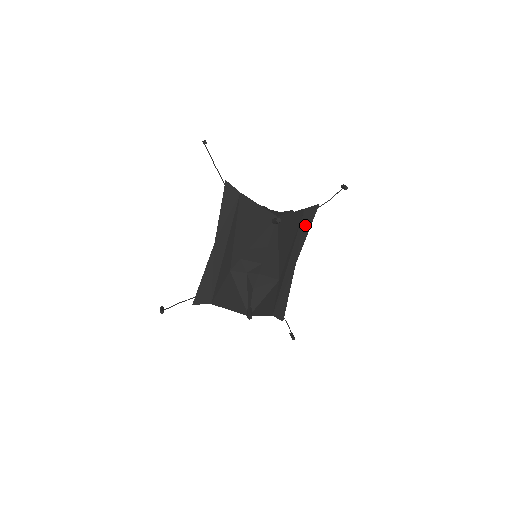
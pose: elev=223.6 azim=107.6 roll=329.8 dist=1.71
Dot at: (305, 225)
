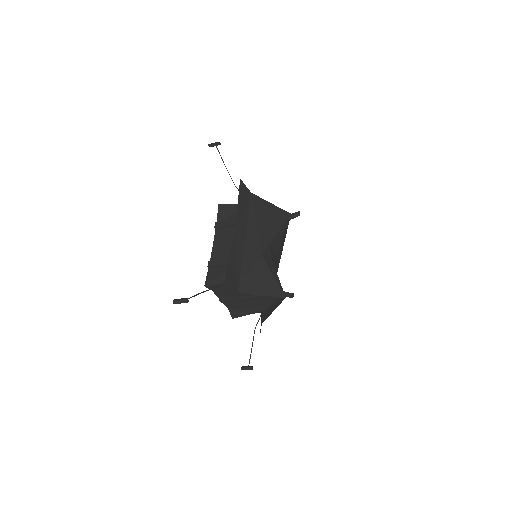
Dot at: occluded
